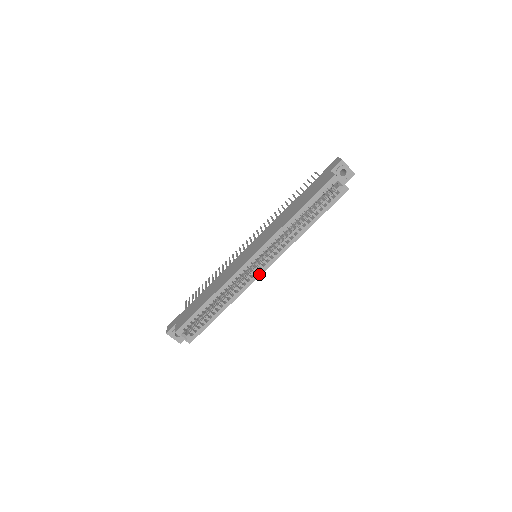
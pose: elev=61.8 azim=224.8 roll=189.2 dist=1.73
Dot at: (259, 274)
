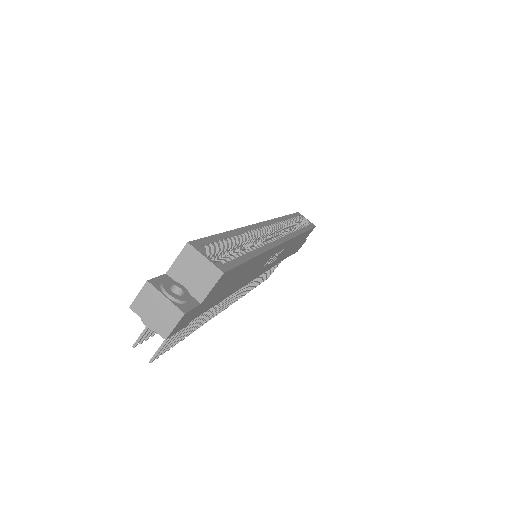
Dot at: (281, 241)
